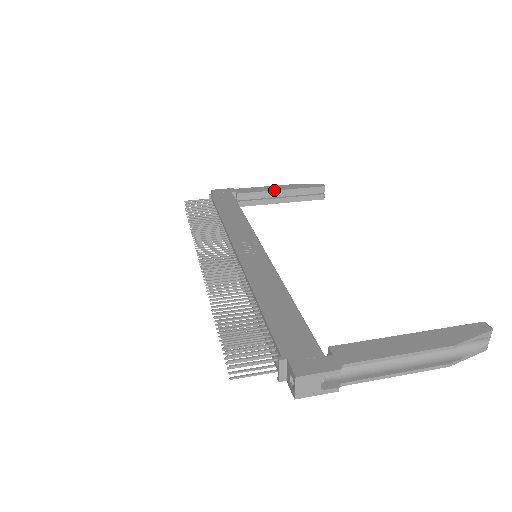
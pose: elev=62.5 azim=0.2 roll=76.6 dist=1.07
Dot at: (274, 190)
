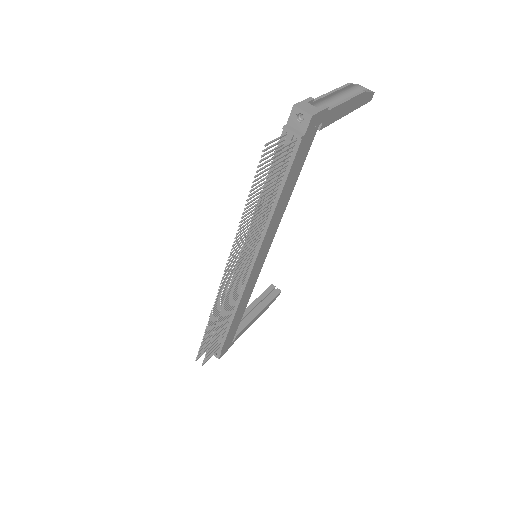
Dot at: (246, 309)
